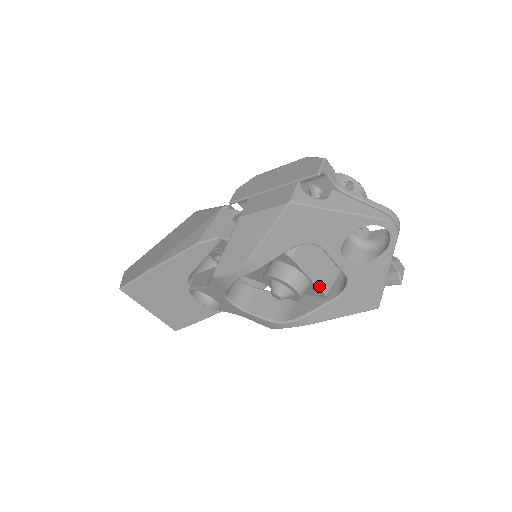
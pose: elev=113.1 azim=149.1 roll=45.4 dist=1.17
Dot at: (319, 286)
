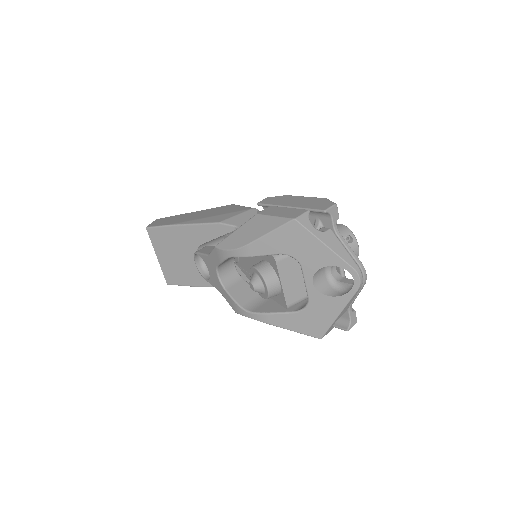
Dot at: (286, 296)
